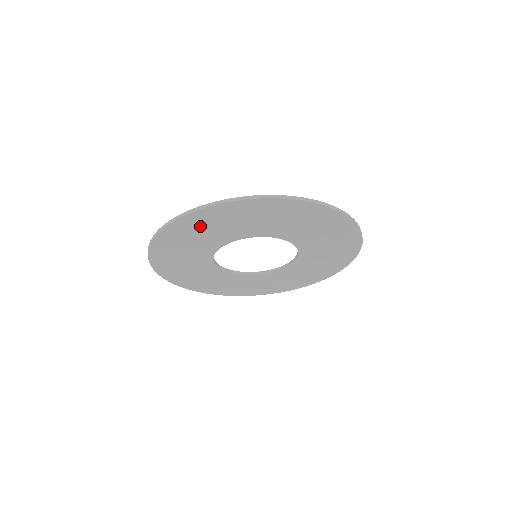
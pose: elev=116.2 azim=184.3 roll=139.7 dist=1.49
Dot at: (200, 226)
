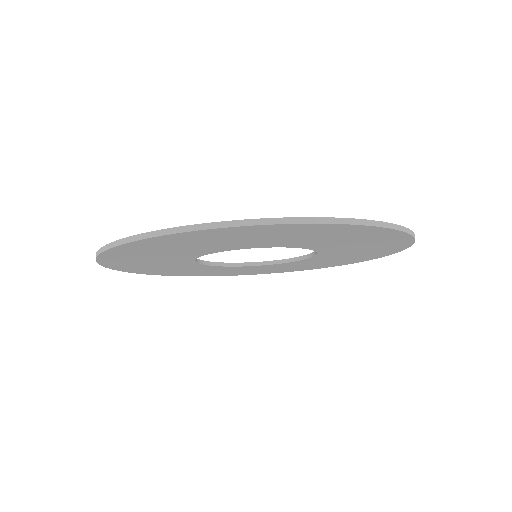
Dot at: (136, 265)
